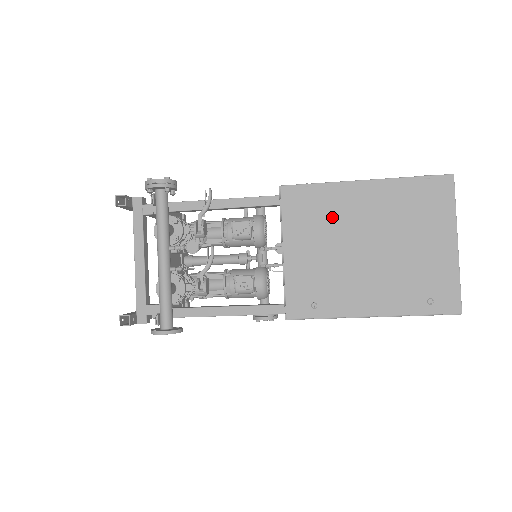
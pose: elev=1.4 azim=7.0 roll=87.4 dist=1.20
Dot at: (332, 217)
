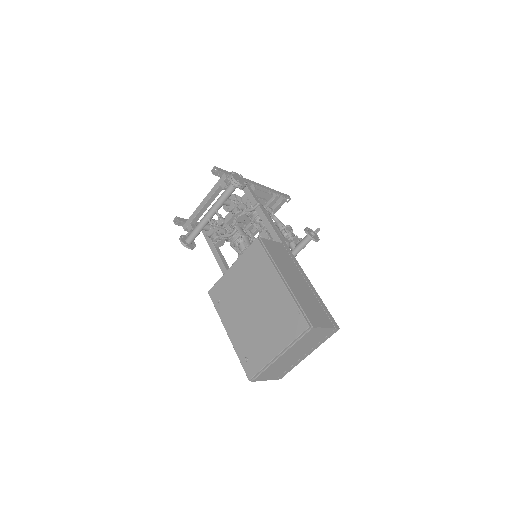
Dot at: (257, 277)
